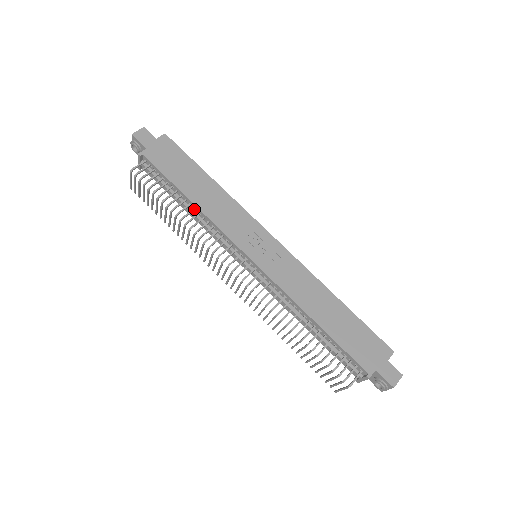
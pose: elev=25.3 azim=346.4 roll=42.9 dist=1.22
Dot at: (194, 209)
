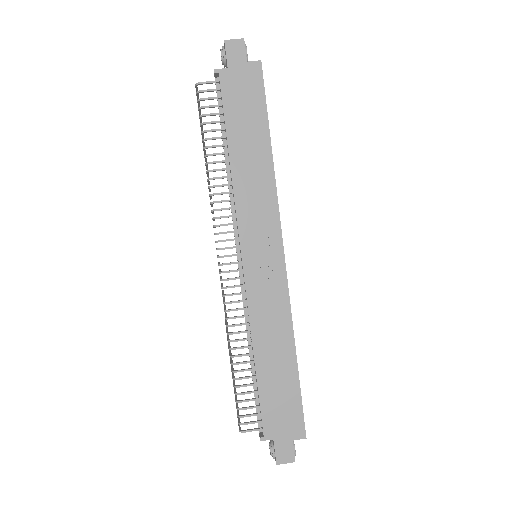
Dot at: (229, 169)
